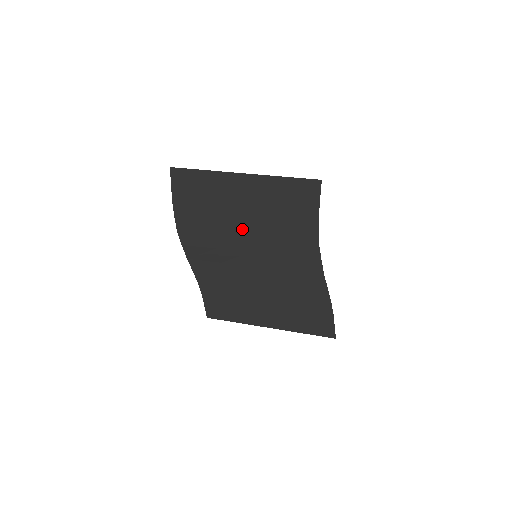
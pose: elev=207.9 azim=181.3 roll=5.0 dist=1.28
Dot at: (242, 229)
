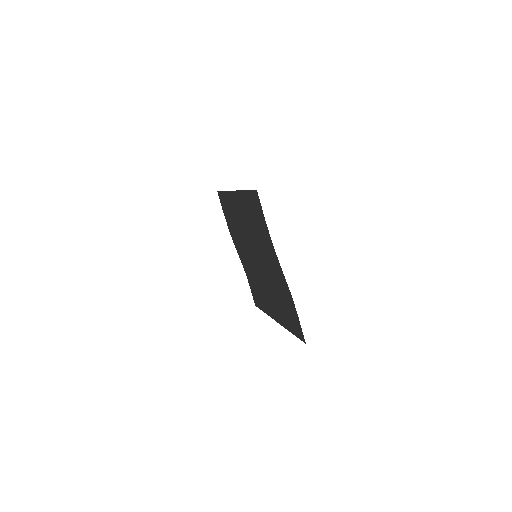
Dot at: (246, 234)
